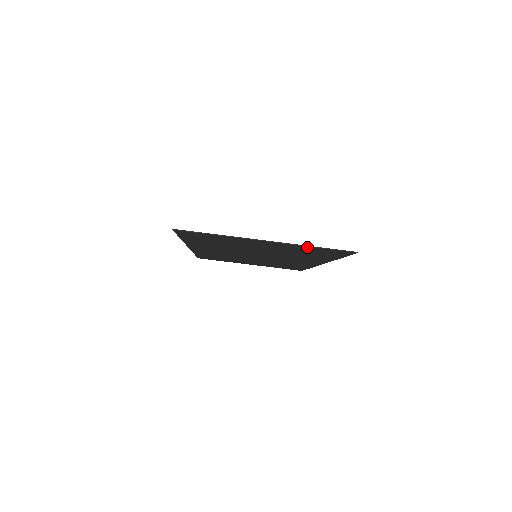
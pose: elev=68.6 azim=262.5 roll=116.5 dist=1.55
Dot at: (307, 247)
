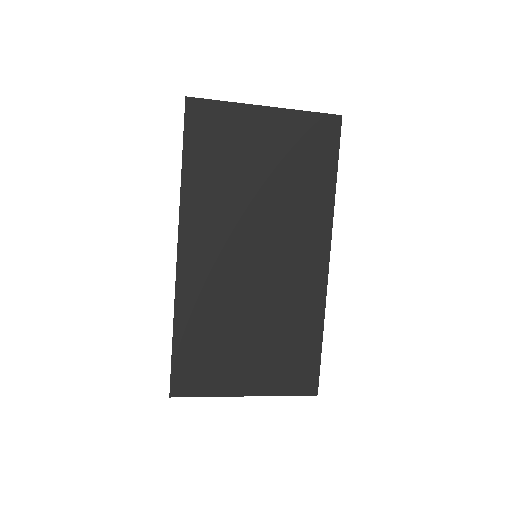
Dot at: (280, 390)
